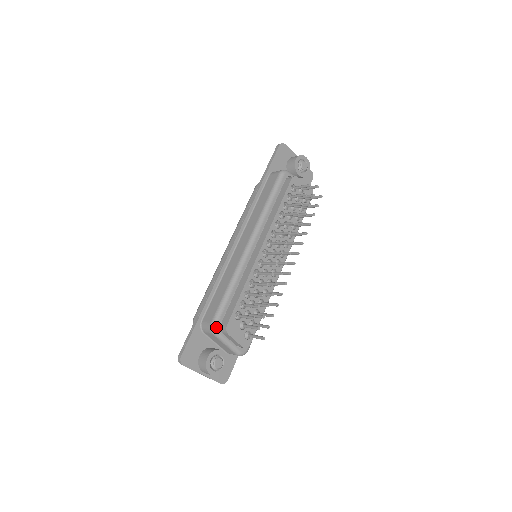
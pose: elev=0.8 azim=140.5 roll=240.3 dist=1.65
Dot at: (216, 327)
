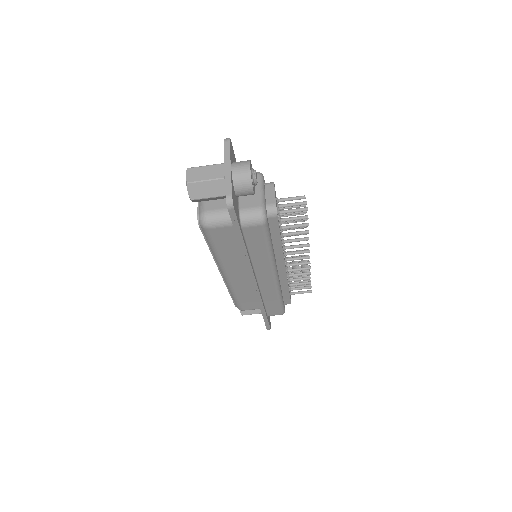
Dot at: (263, 176)
